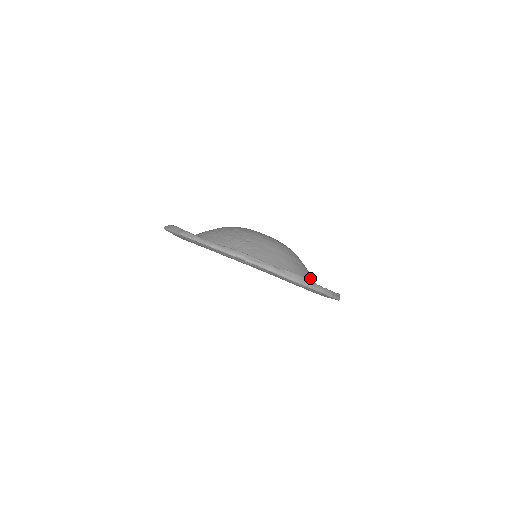
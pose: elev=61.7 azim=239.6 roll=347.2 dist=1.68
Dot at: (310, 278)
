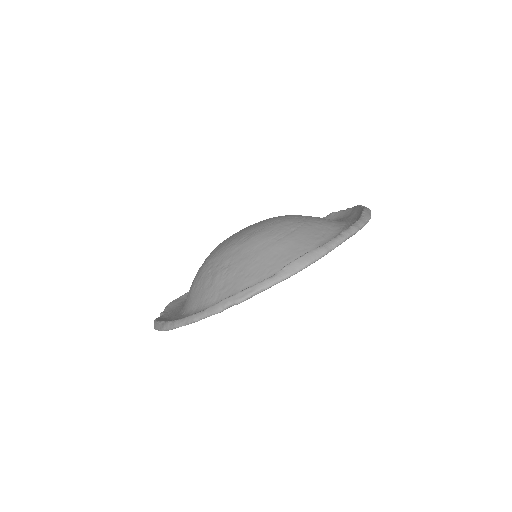
Dot at: (321, 228)
